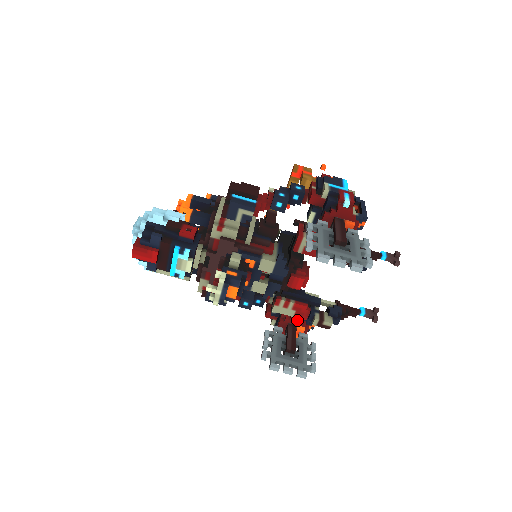
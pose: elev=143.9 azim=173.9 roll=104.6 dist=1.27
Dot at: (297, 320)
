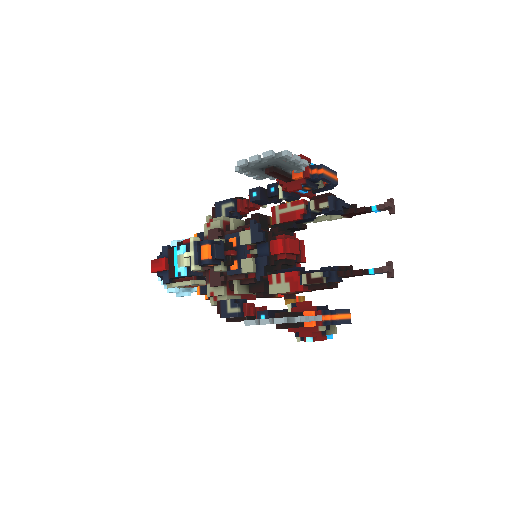
Dot at: (303, 304)
